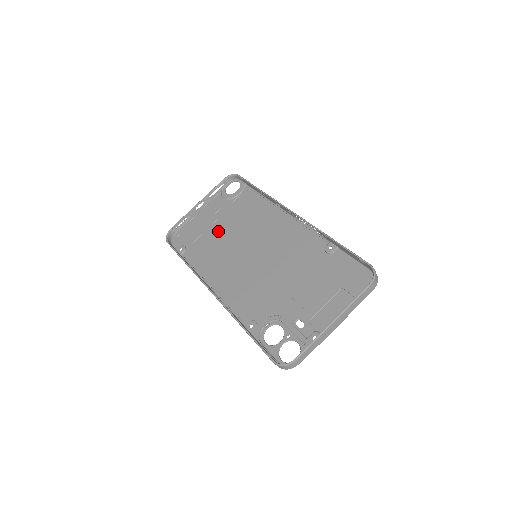
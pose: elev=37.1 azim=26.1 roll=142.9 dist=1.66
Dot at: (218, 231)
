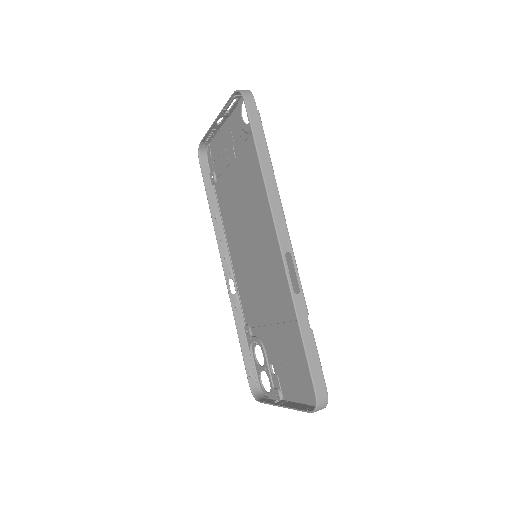
Dot at: (235, 180)
